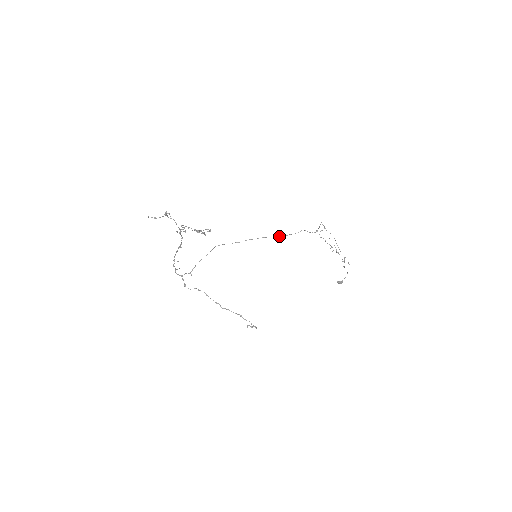
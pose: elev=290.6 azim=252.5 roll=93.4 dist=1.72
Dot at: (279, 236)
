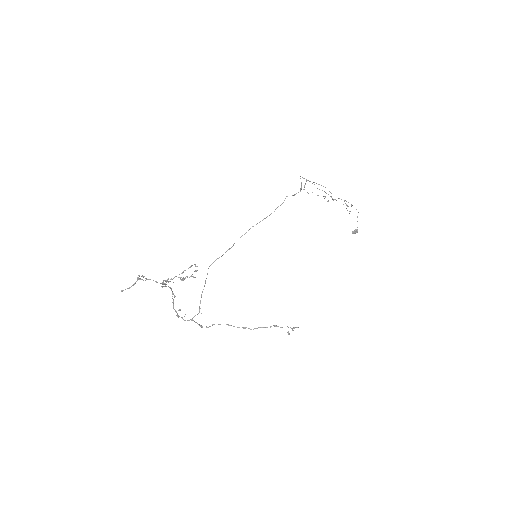
Dot at: (266, 217)
